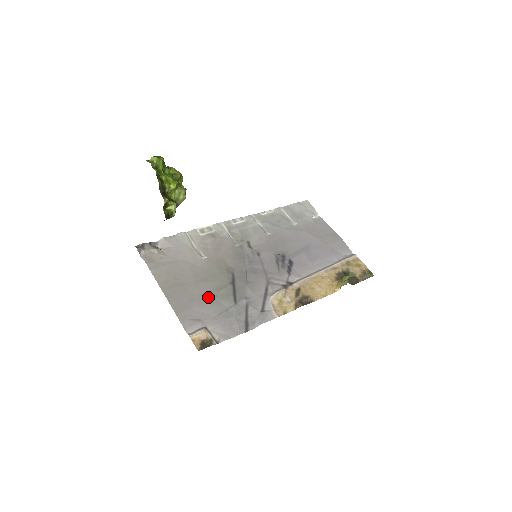
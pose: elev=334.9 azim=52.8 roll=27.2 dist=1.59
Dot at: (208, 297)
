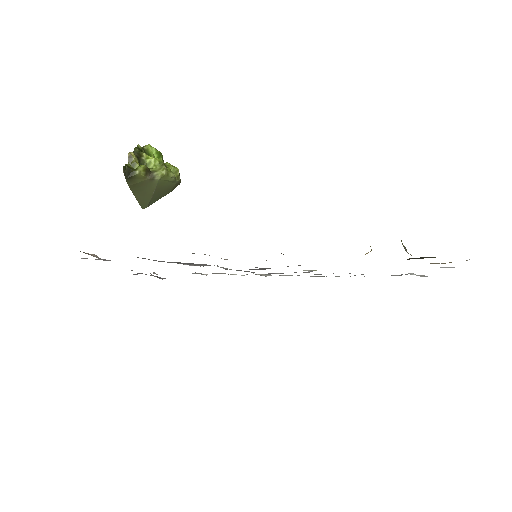
Dot at: occluded
